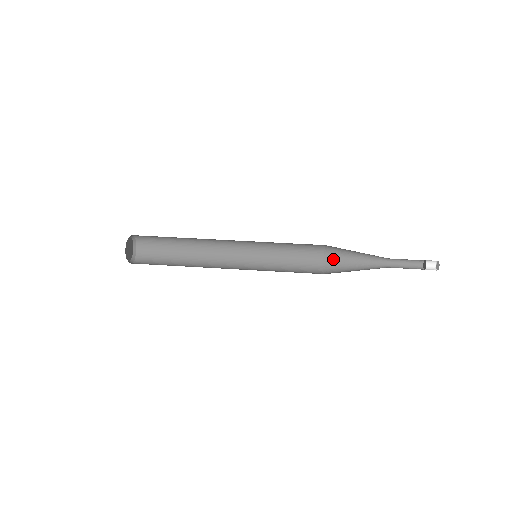
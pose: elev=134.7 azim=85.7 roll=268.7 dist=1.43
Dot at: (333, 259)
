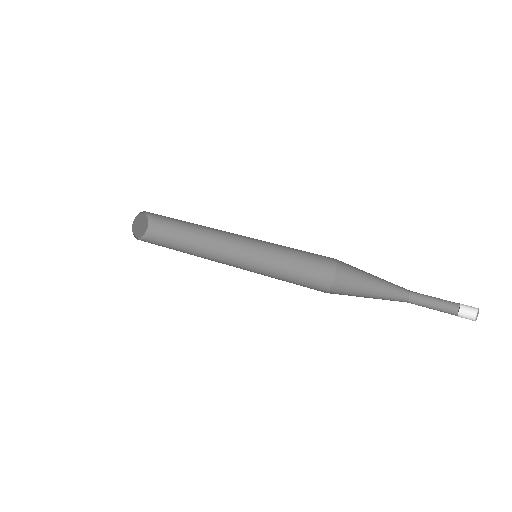
Dot at: (344, 284)
